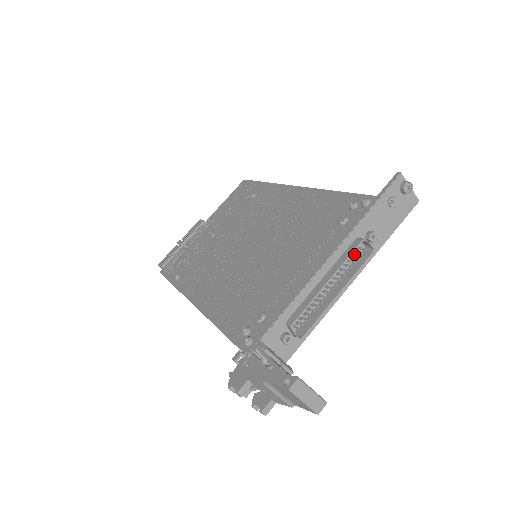
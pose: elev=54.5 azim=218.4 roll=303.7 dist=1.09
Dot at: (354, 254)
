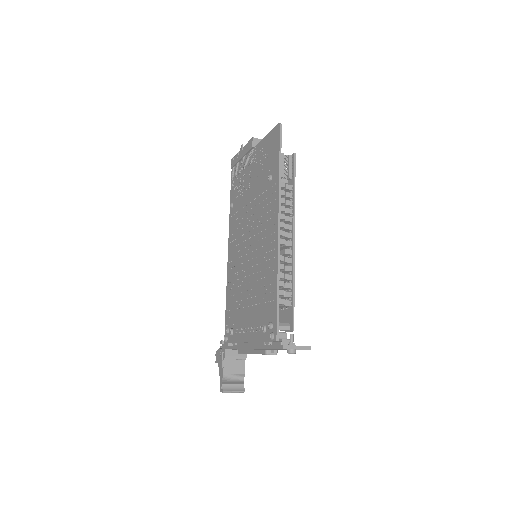
Dot at: occluded
